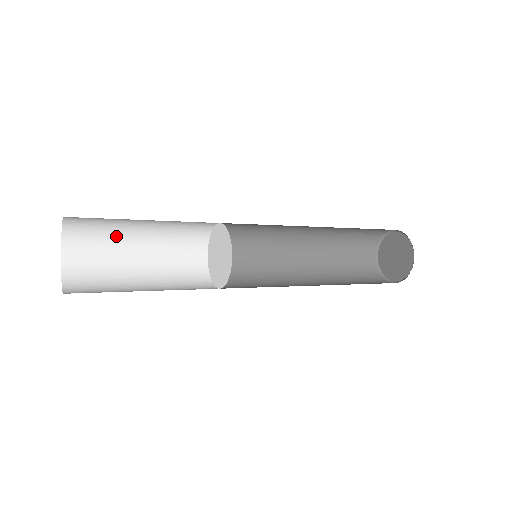
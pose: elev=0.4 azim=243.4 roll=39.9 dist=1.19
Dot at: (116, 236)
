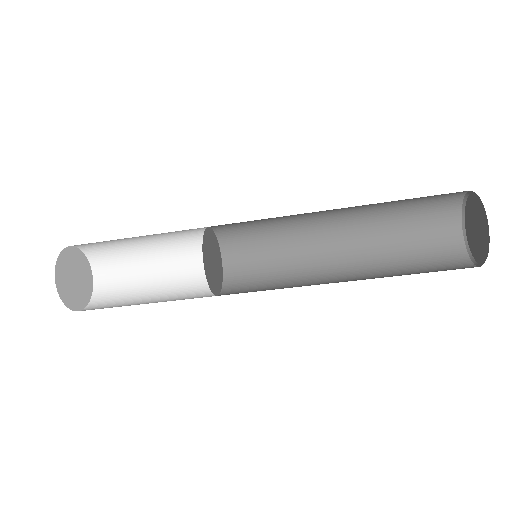
Dot at: (133, 261)
